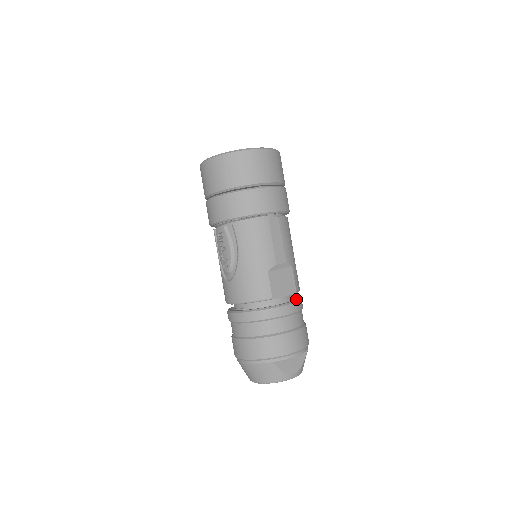
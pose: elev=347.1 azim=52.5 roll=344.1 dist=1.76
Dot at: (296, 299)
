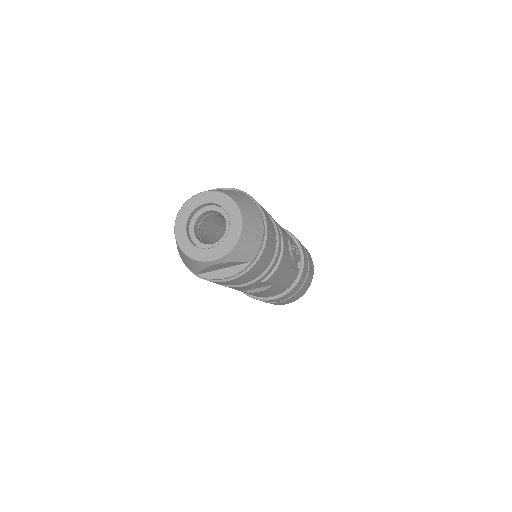
Dot at: occluded
